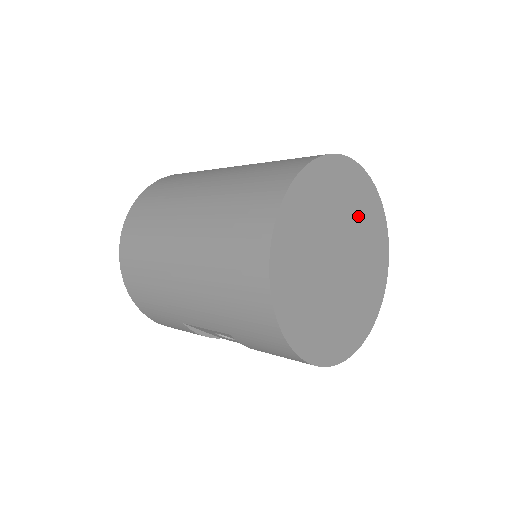
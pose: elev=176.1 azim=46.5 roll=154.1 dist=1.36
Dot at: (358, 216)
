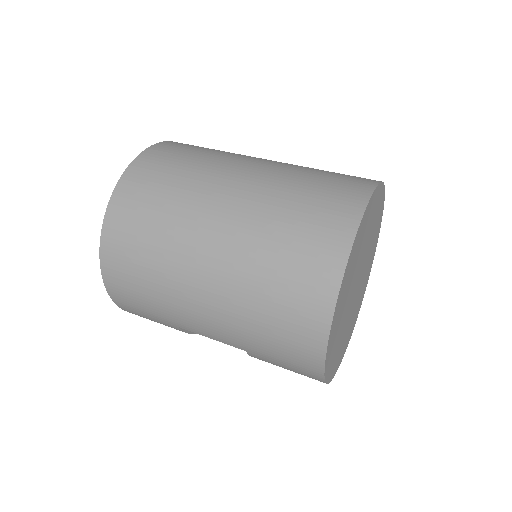
Dot at: (372, 236)
